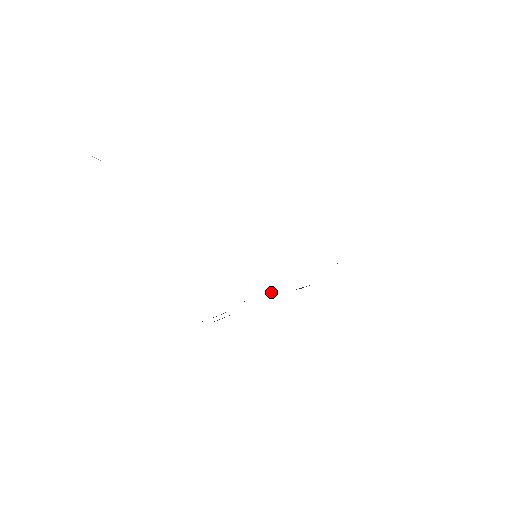
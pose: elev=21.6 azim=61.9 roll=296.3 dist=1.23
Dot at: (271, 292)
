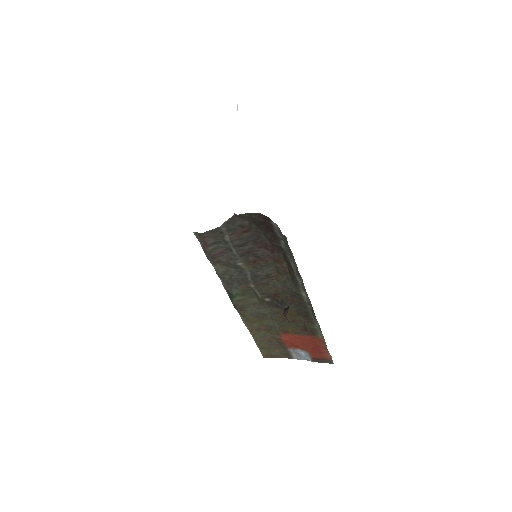
Dot at: (236, 292)
